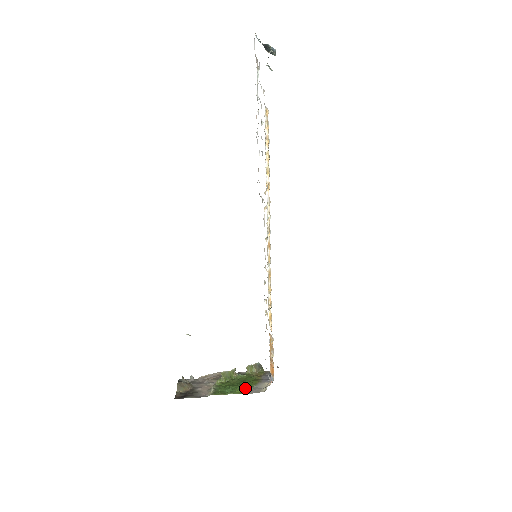
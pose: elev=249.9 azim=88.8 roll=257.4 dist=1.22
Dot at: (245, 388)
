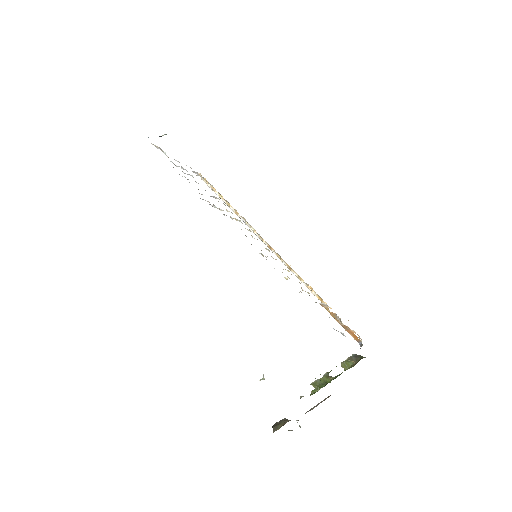
Dot at: occluded
